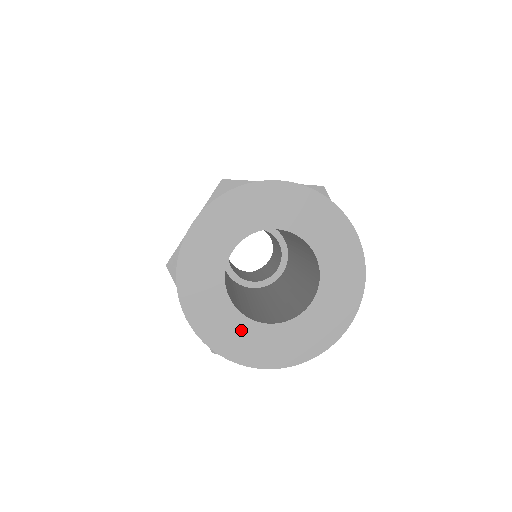
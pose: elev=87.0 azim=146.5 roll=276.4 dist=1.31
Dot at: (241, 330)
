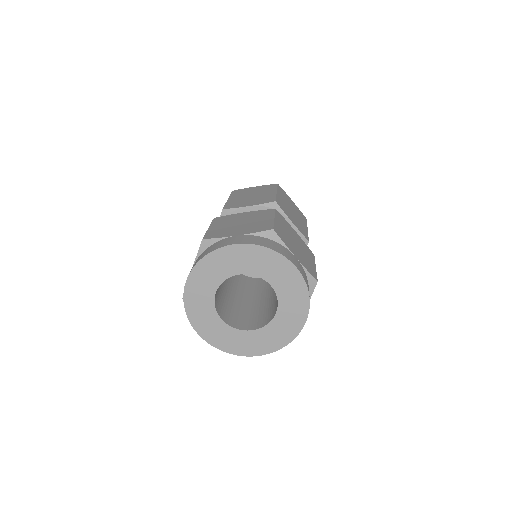
Dot at: (234, 337)
